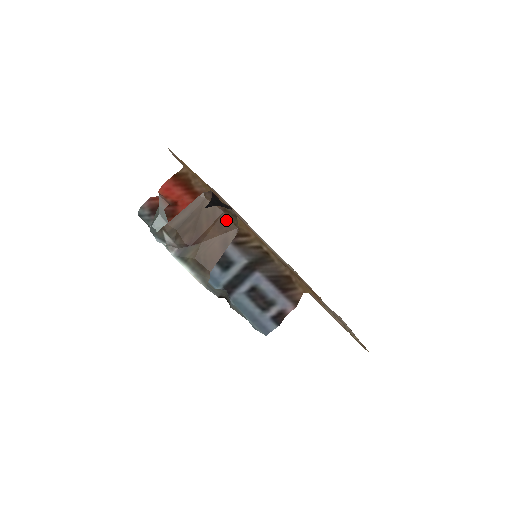
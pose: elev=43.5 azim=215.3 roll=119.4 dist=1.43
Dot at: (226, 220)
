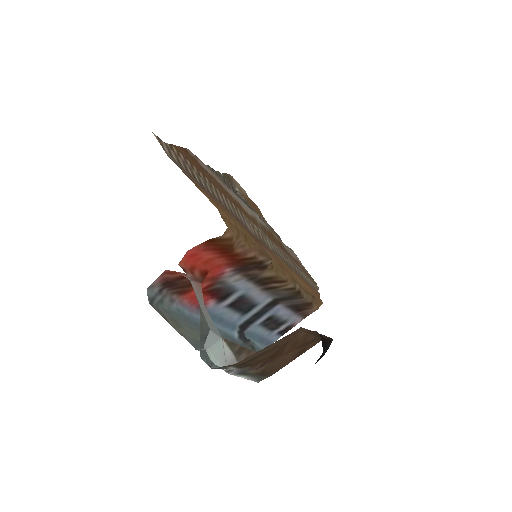
Dot at: (314, 340)
